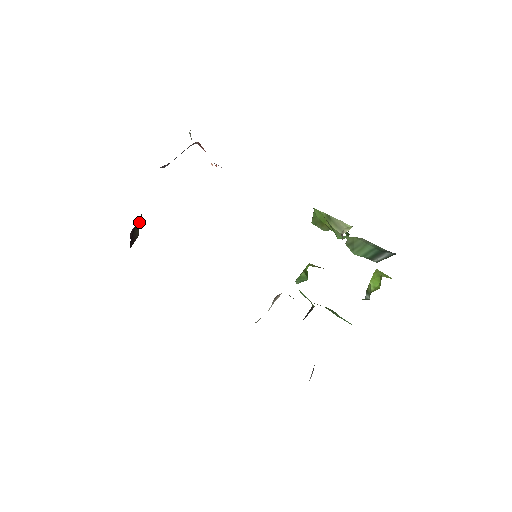
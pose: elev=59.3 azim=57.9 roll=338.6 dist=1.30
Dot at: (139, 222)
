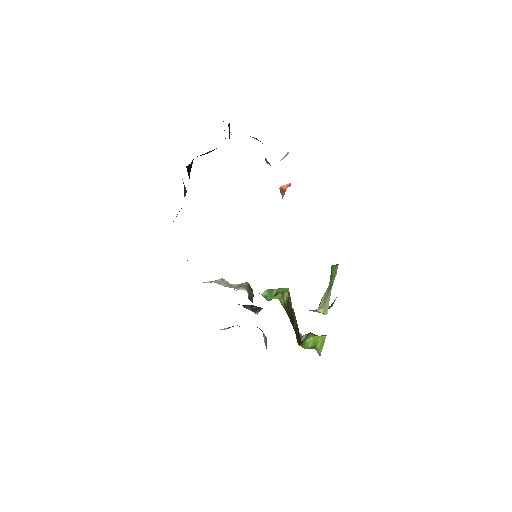
Dot at: (216, 148)
